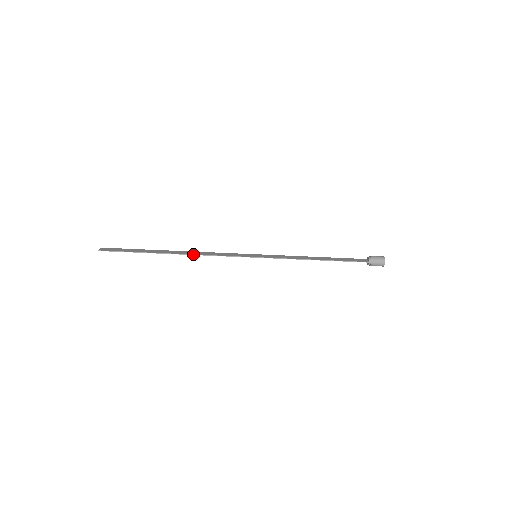
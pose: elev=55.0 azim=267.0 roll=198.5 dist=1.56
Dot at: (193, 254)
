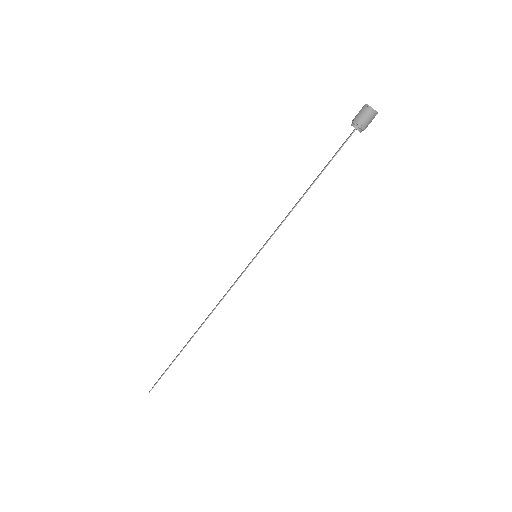
Dot at: (208, 316)
